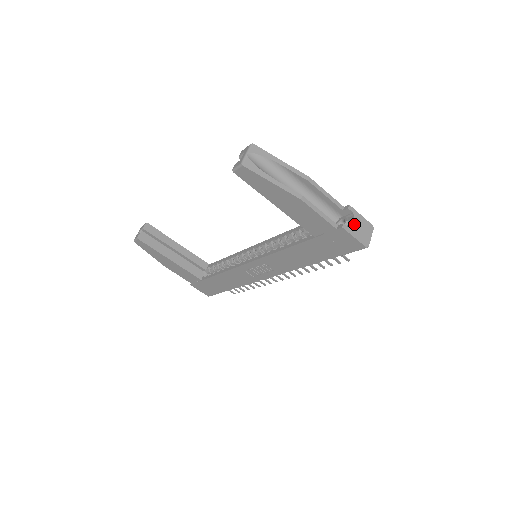
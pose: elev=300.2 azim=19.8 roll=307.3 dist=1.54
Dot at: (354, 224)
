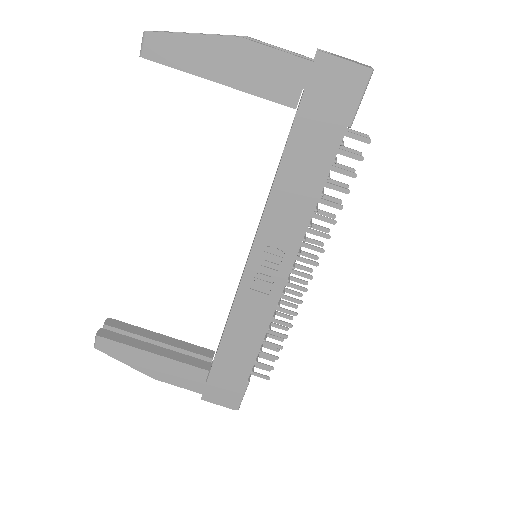
Dot at: (335, 55)
